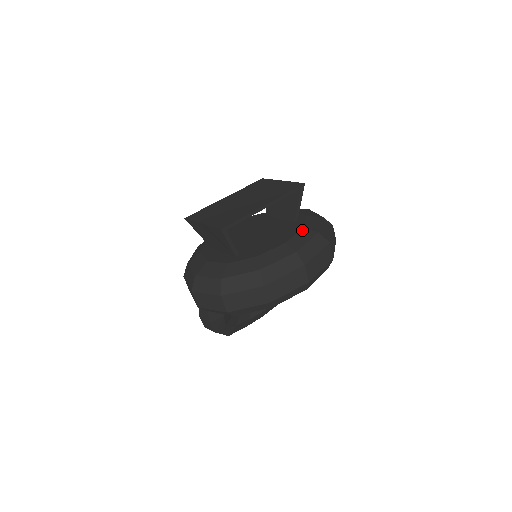
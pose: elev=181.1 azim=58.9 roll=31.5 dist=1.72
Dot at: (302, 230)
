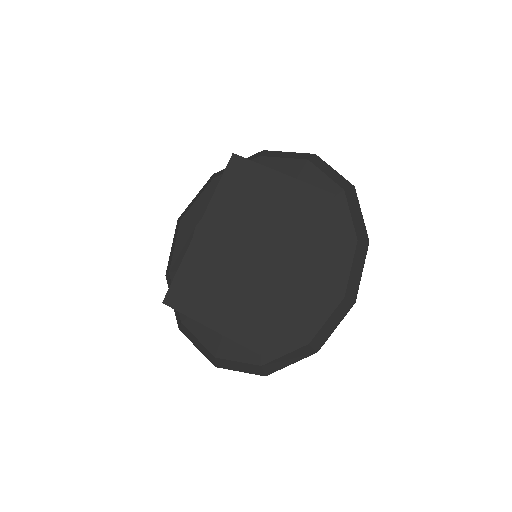
Dot at: (336, 249)
